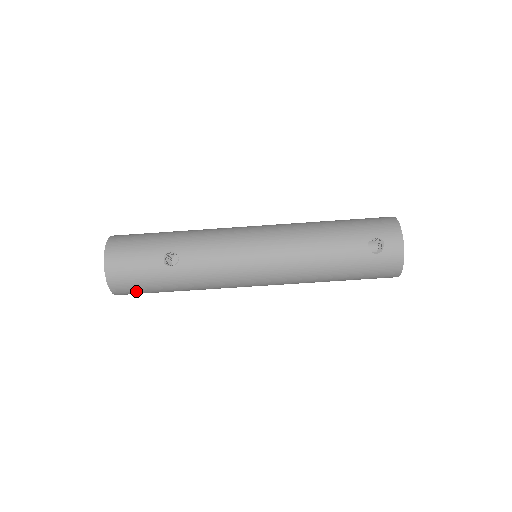
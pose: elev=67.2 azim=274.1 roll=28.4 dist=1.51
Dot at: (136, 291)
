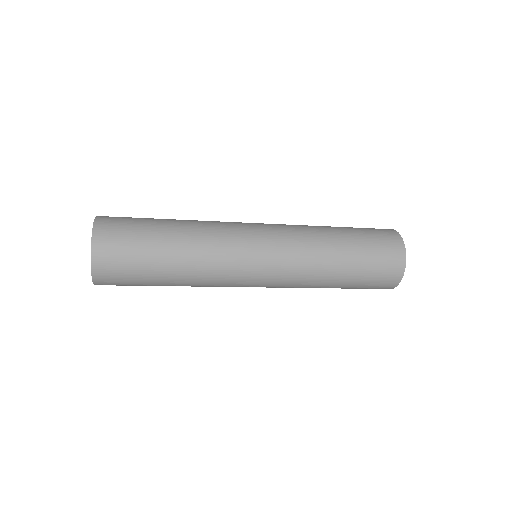
Dot at: occluded
